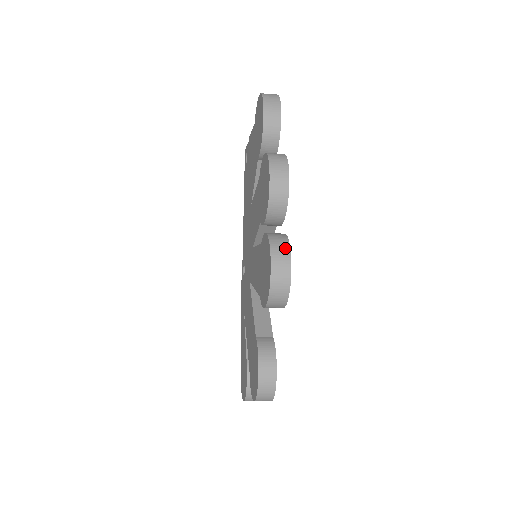
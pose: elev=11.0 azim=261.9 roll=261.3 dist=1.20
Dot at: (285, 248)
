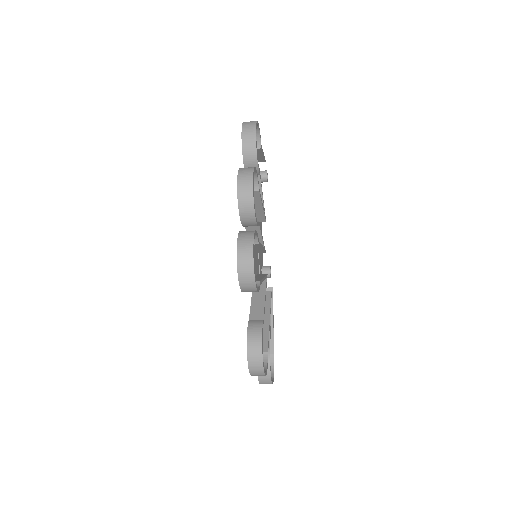
Dot at: (249, 240)
